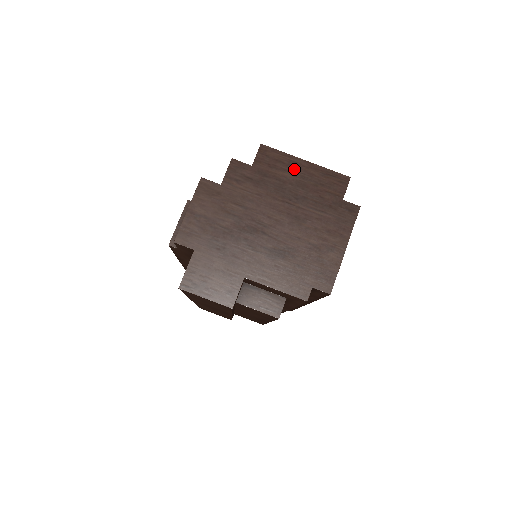
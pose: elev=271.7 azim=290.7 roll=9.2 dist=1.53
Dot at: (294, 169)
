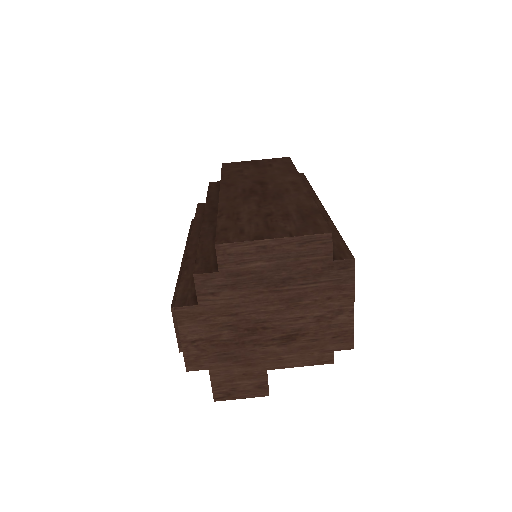
Dot at: (265, 254)
